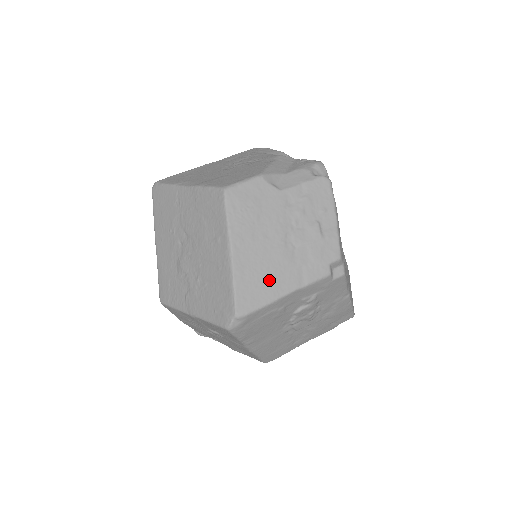
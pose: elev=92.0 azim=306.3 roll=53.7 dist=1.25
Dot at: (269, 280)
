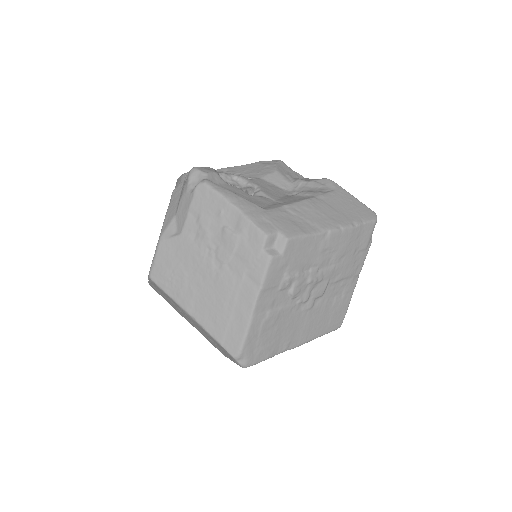
Dot at: (232, 310)
